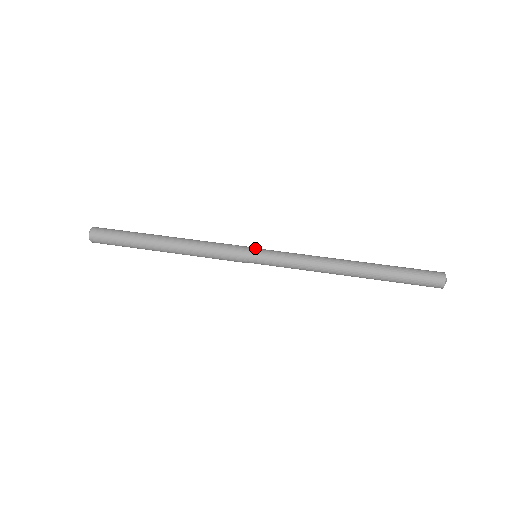
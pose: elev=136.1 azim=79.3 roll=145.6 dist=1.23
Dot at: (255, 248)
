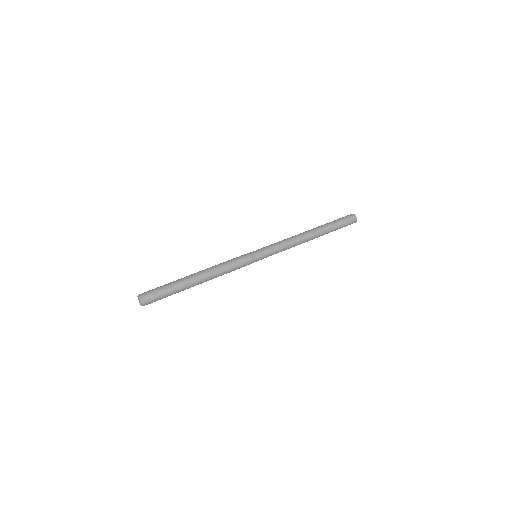
Dot at: (254, 252)
